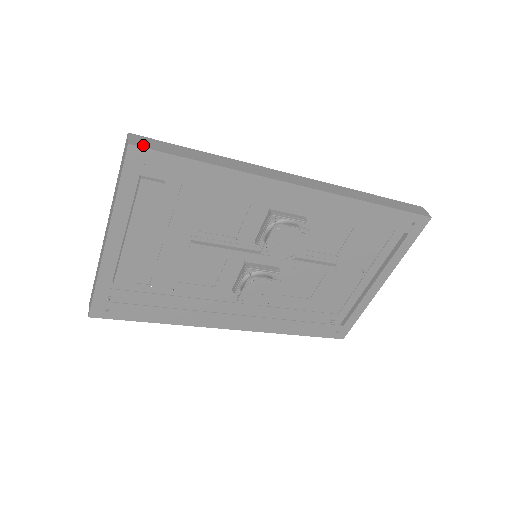
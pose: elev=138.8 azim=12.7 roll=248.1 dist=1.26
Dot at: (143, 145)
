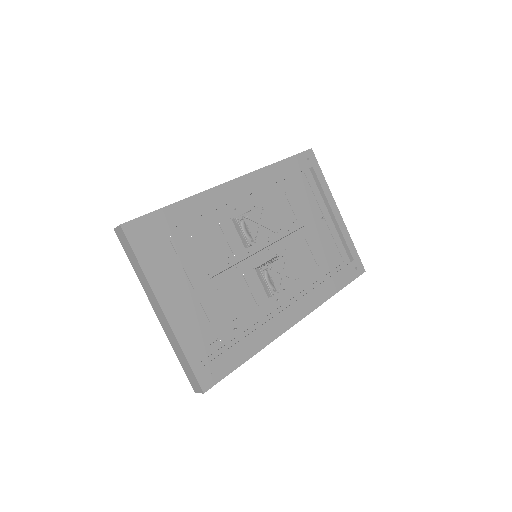
Dot at: (128, 222)
